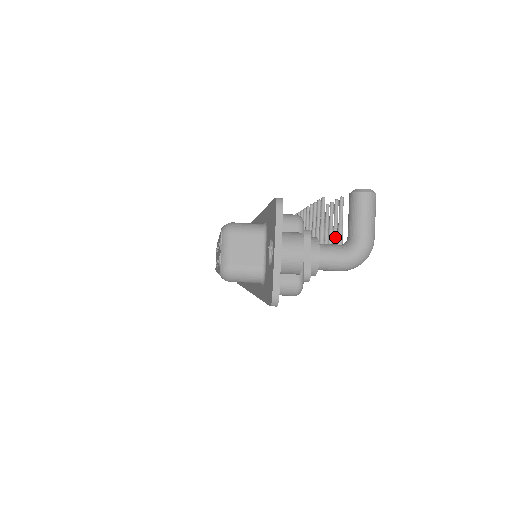
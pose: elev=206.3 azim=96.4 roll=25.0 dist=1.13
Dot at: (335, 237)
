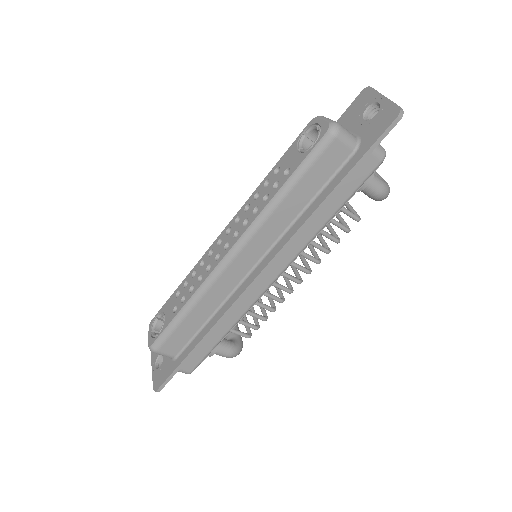
Dot at: (340, 216)
